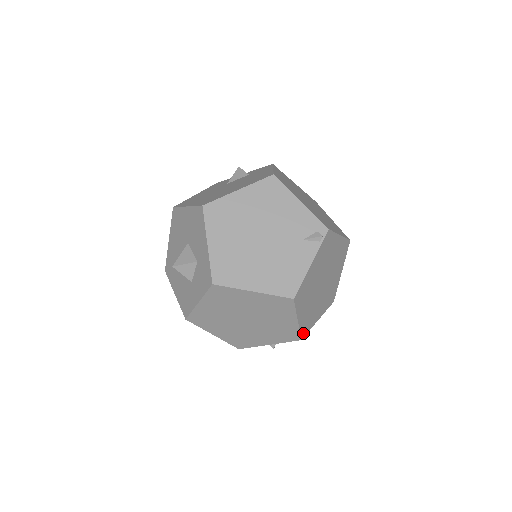
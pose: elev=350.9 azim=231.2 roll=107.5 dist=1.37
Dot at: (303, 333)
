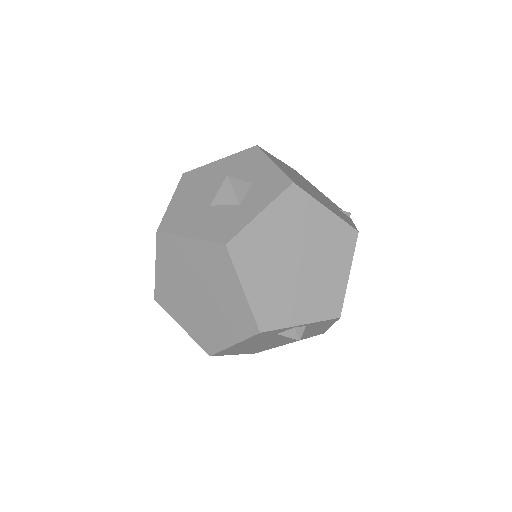
Dot at: (340, 310)
